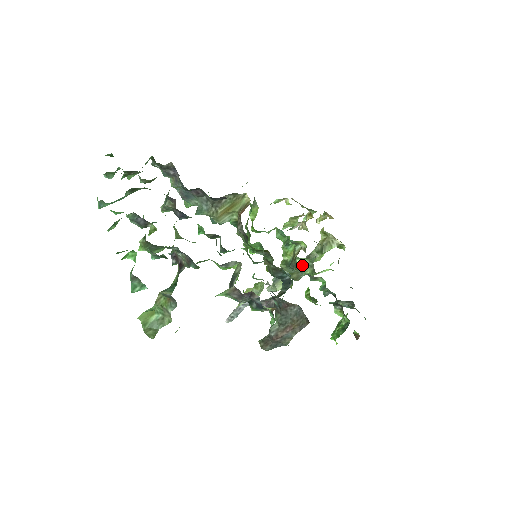
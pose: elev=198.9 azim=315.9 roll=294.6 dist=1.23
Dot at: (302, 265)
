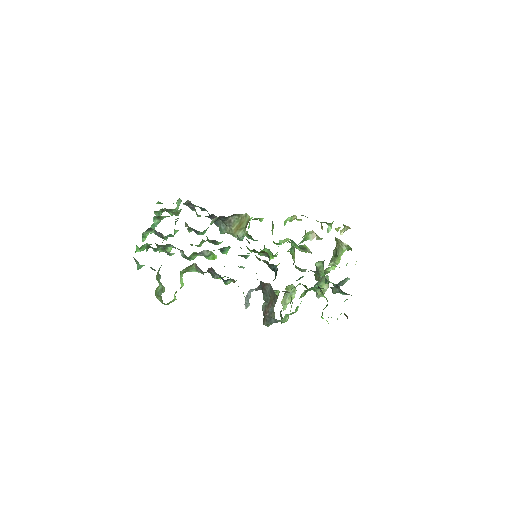
Dot at: (319, 267)
